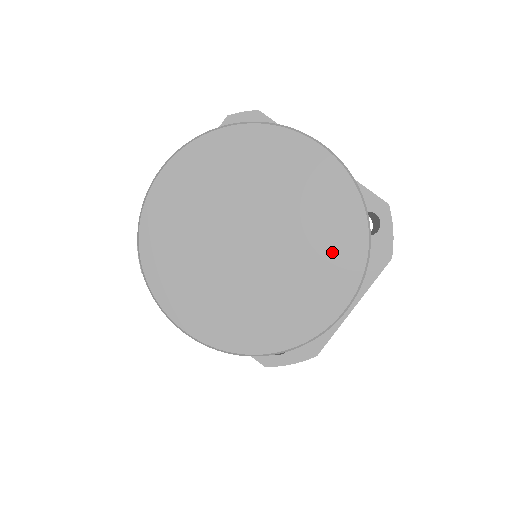
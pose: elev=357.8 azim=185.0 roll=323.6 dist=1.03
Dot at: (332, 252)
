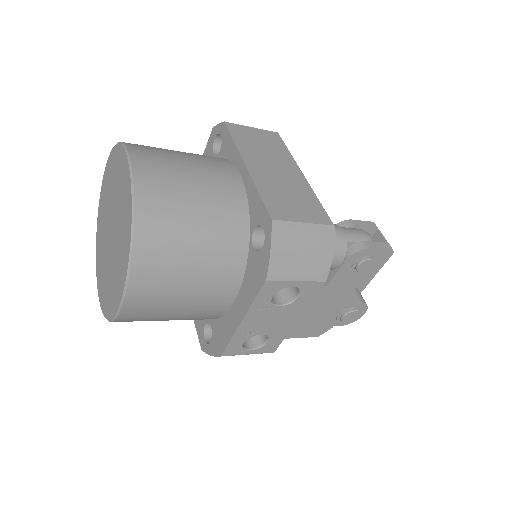
Dot at: (123, 251)
